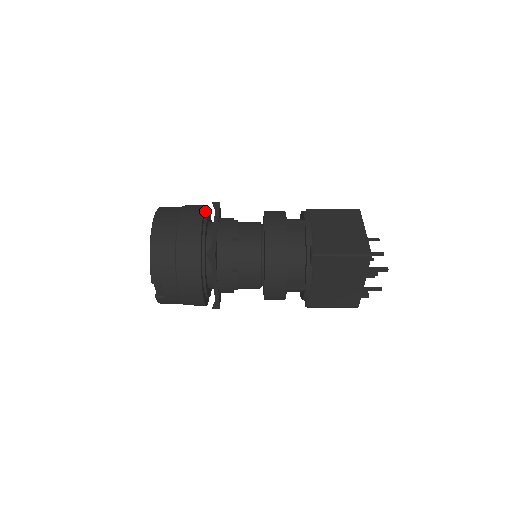
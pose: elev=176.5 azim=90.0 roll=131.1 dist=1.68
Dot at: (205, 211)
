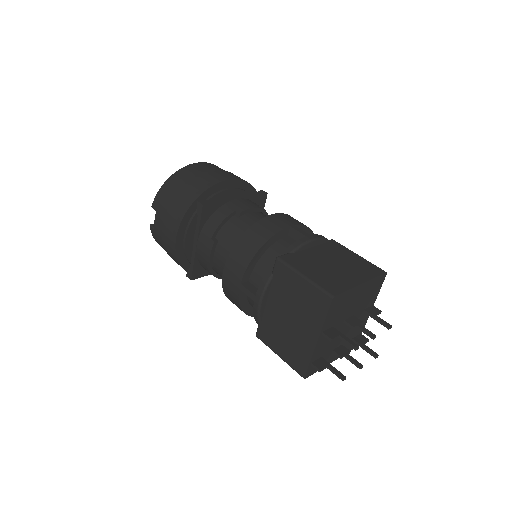
Dot at: (245, 187)
